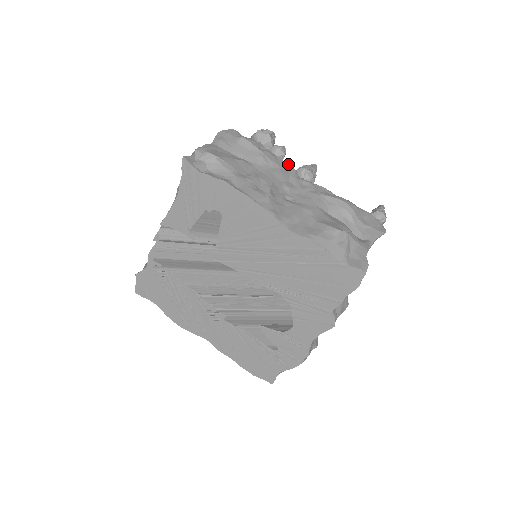
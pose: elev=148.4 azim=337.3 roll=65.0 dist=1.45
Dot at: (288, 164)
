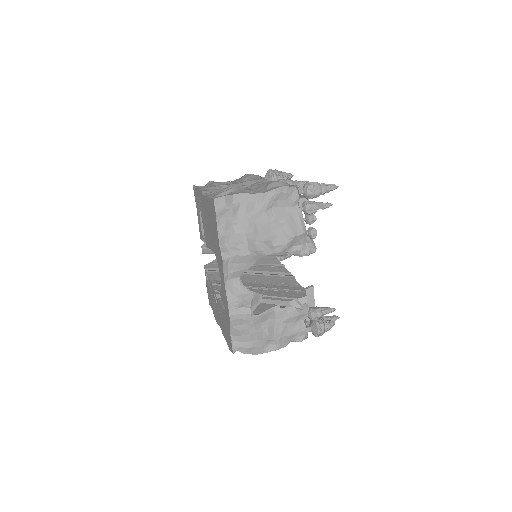
Dot at: (265, 179)
